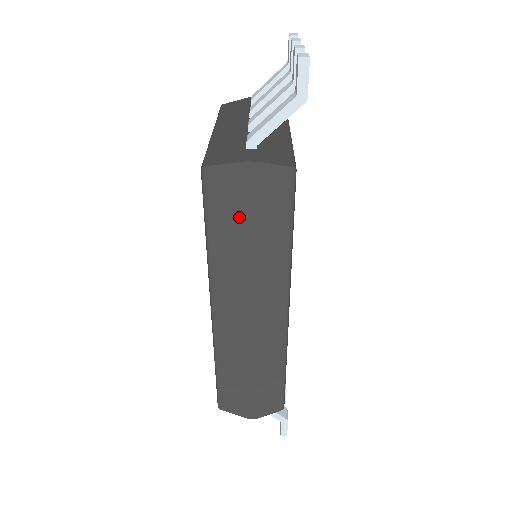
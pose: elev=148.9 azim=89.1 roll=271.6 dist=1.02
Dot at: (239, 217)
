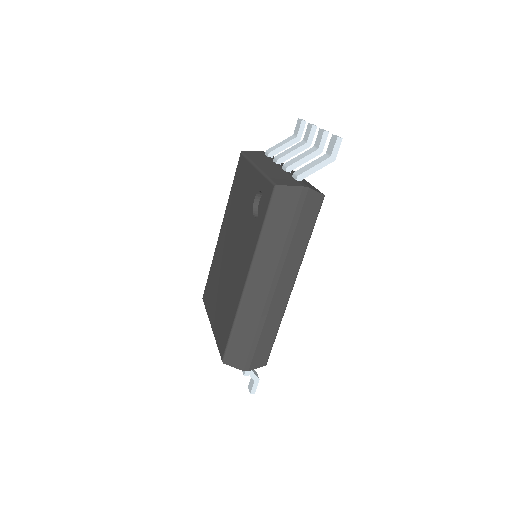
Dot at: (288, 219)
